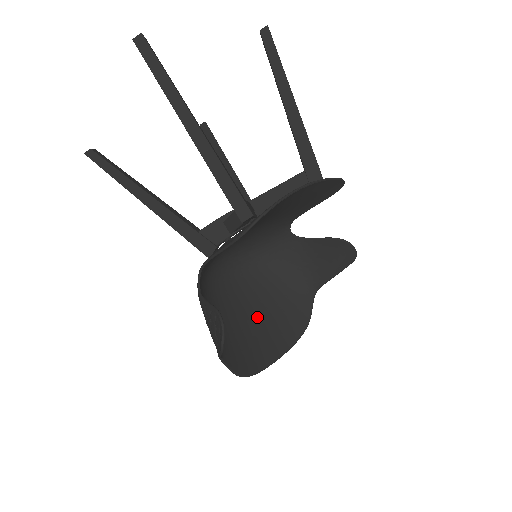
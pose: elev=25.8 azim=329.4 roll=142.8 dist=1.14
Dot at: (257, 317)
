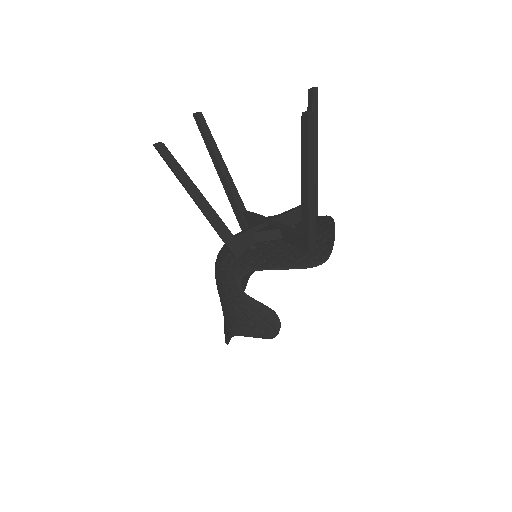
Dot at: occluded
